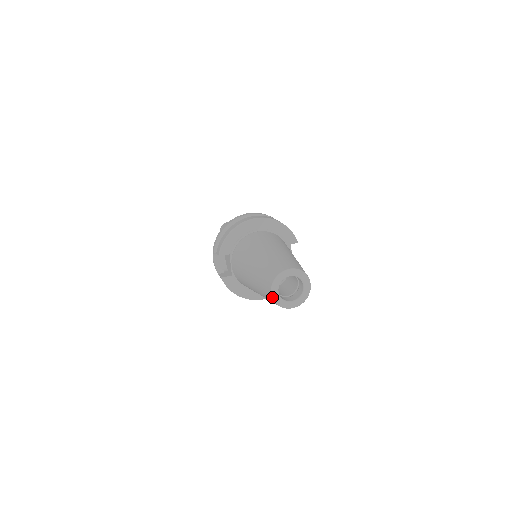
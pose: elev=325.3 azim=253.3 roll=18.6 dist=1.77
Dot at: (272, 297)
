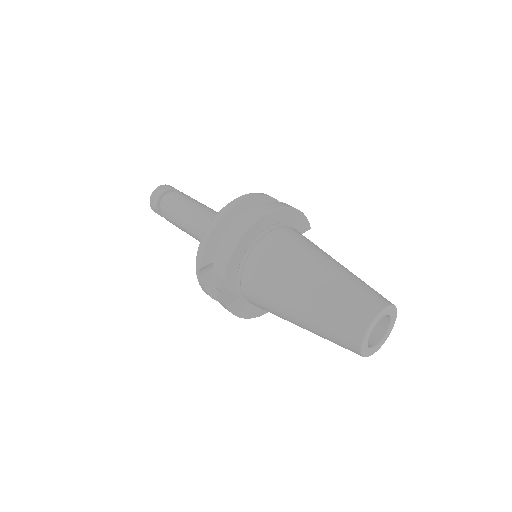
Dot at: (361, 352)
